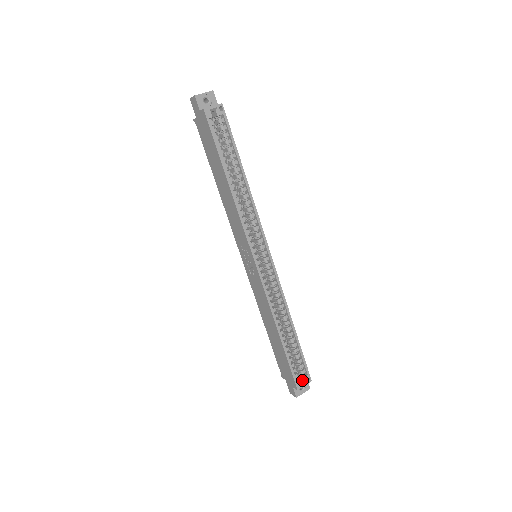
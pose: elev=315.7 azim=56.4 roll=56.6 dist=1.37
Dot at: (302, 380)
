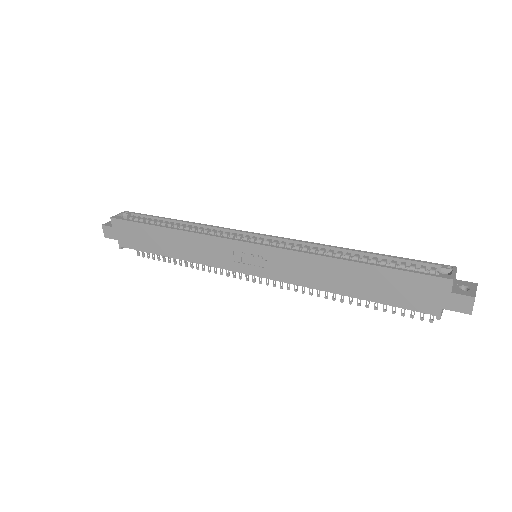
Dot at: occluded
